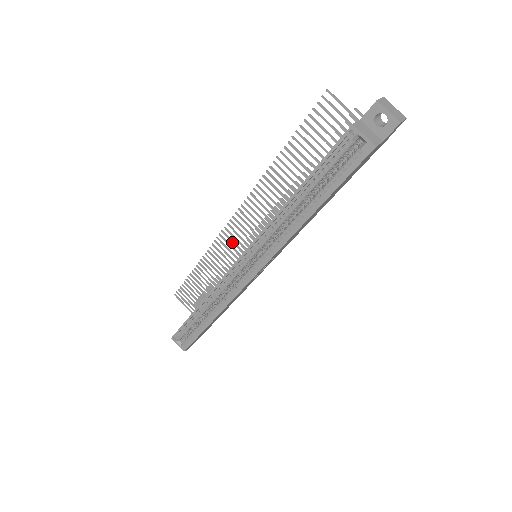
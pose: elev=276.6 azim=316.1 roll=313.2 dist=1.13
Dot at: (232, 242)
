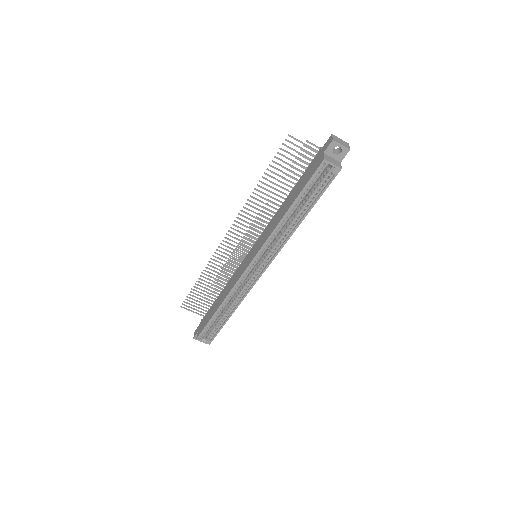
Dot at: (229, 252)
